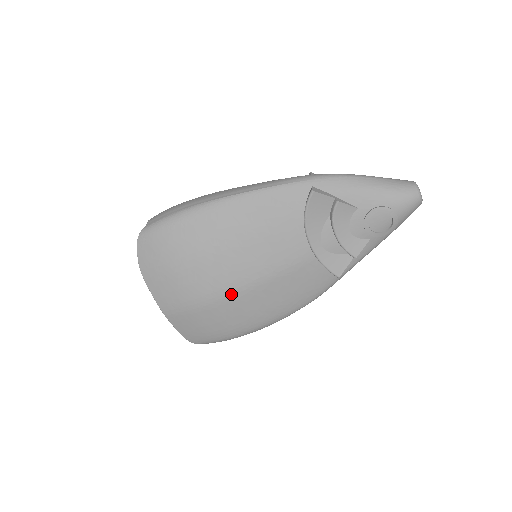
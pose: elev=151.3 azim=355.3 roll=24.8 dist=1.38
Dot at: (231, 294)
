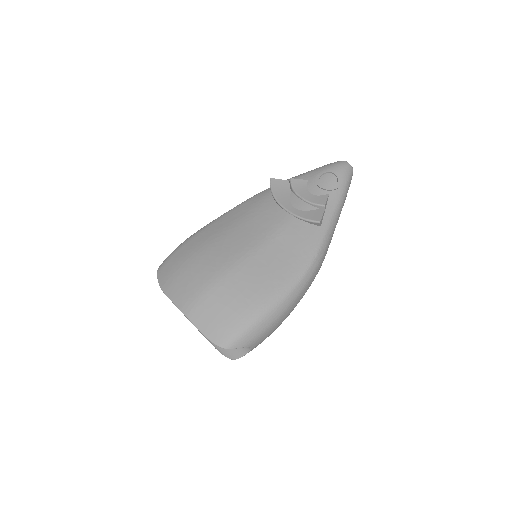
Dot at: (237, 264)
